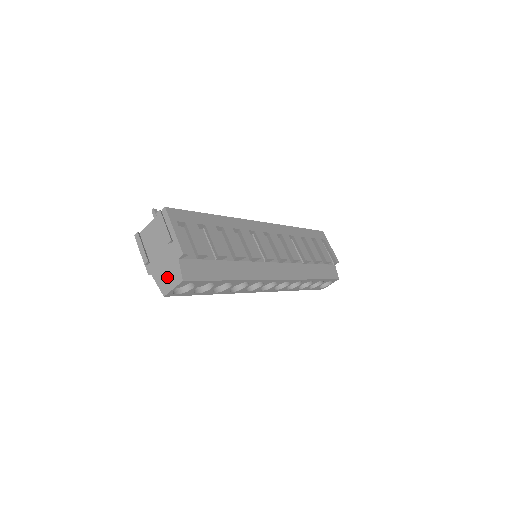
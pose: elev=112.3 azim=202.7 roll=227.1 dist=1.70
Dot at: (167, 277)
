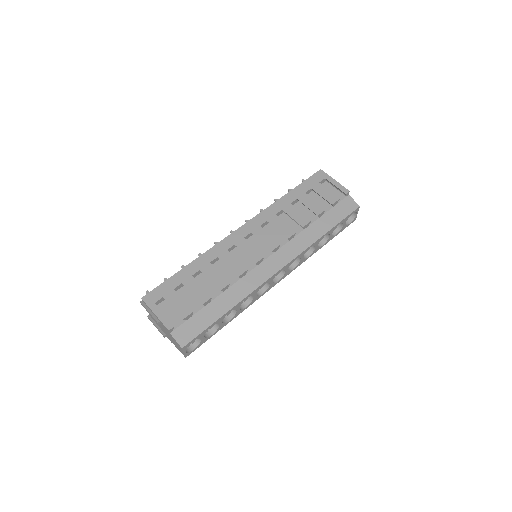
Dot at: (176, 345)
